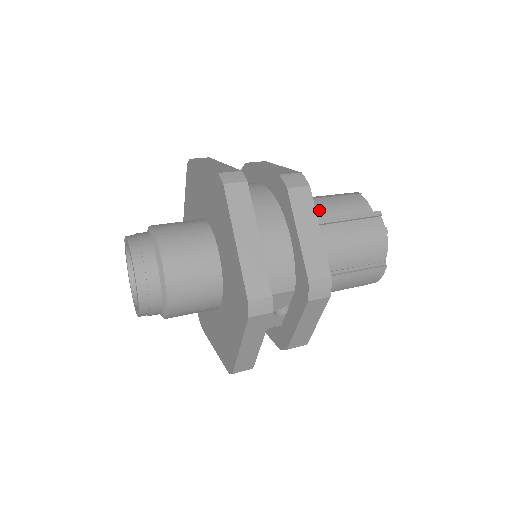
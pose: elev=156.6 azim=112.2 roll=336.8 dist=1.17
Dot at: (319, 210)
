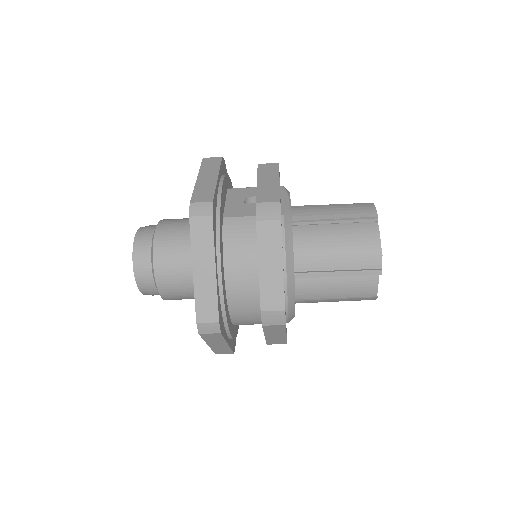
Dot at: occluded
